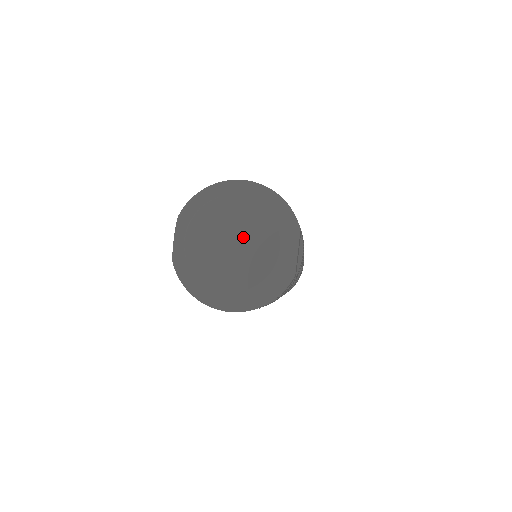
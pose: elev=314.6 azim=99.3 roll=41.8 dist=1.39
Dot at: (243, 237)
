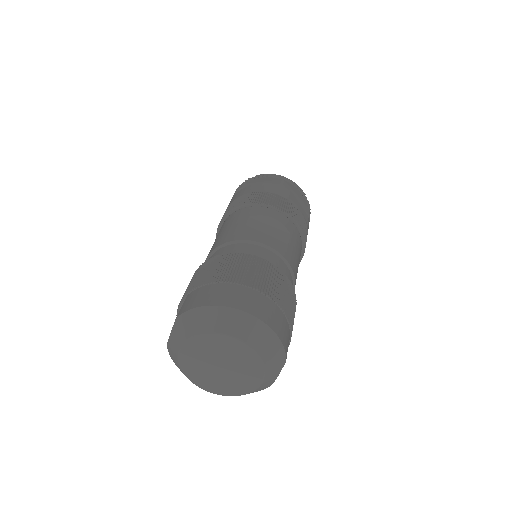
Dot at: (231, 366)
